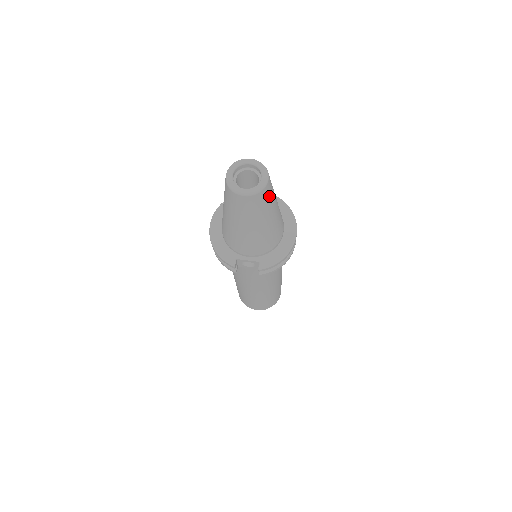
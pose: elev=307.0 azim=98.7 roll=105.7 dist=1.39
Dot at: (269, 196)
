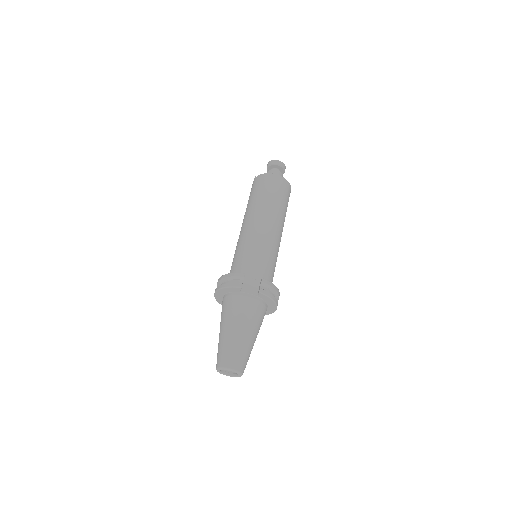
Dot at: occluded
